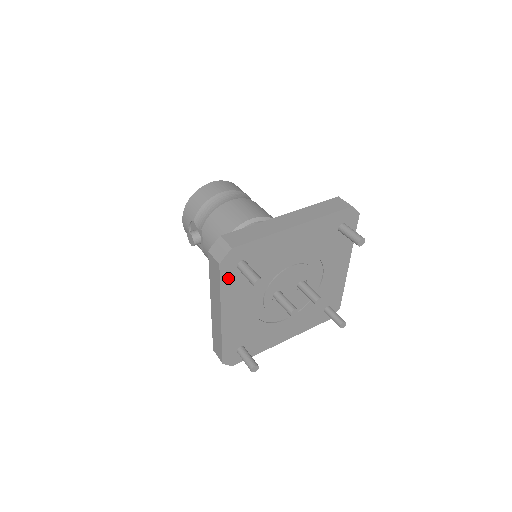
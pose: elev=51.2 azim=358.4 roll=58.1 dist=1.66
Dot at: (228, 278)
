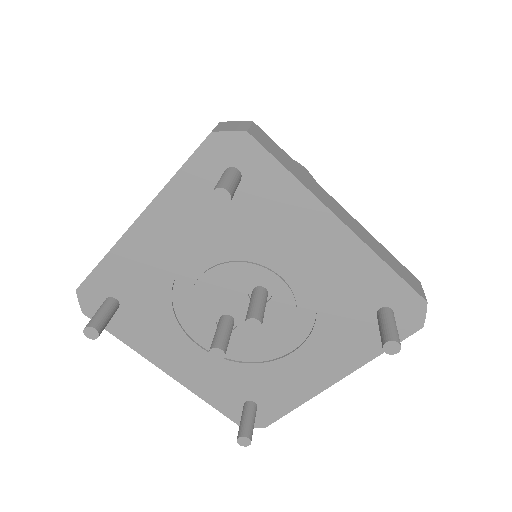
Dot at: (115, 324)
